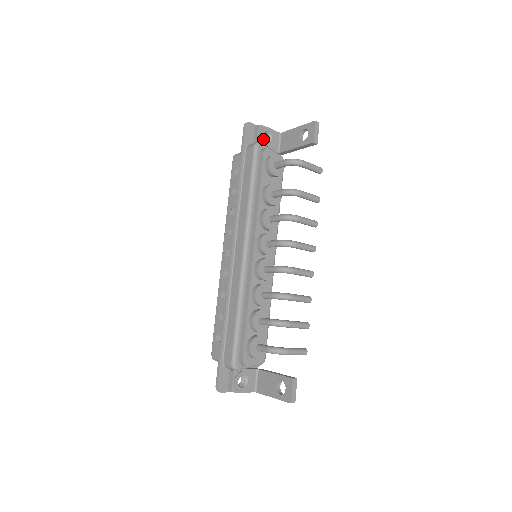
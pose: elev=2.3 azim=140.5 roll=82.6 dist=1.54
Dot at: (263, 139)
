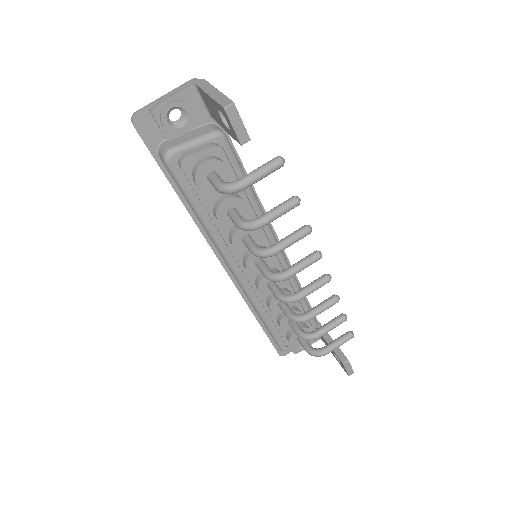
Dot at: (172, 128)
